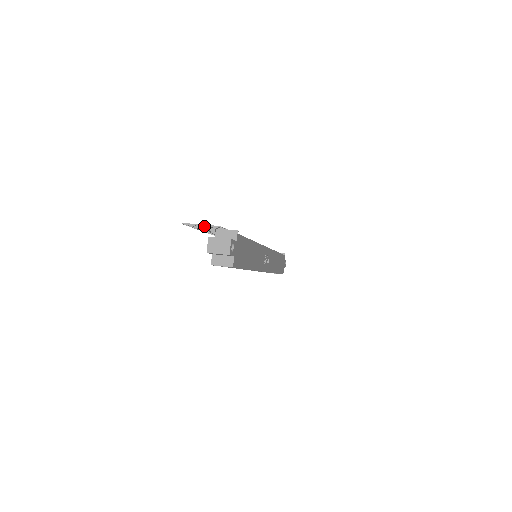
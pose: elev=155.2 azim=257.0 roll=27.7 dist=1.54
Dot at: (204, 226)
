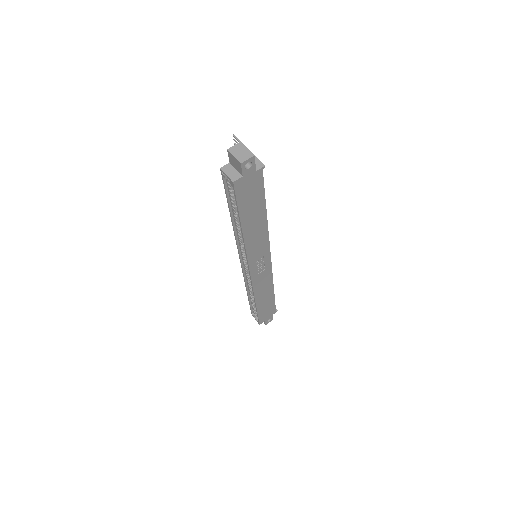
Dot at: occluded
